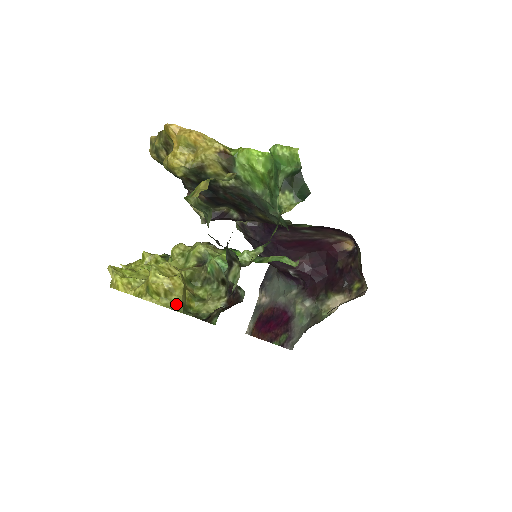
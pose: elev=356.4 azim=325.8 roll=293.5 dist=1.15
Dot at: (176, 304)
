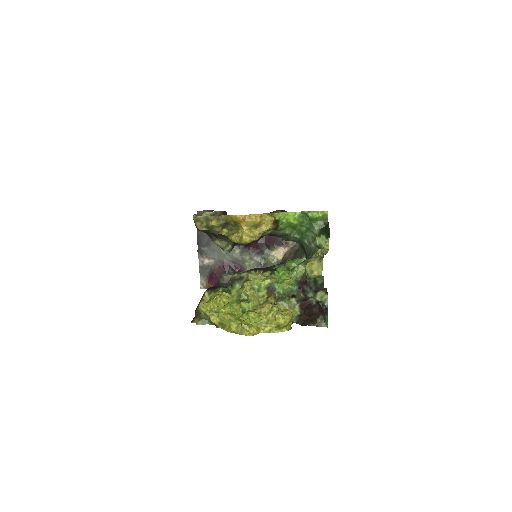
Dot at: occluded
